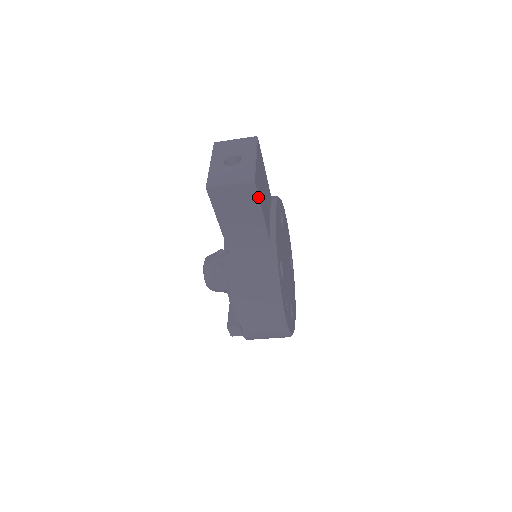
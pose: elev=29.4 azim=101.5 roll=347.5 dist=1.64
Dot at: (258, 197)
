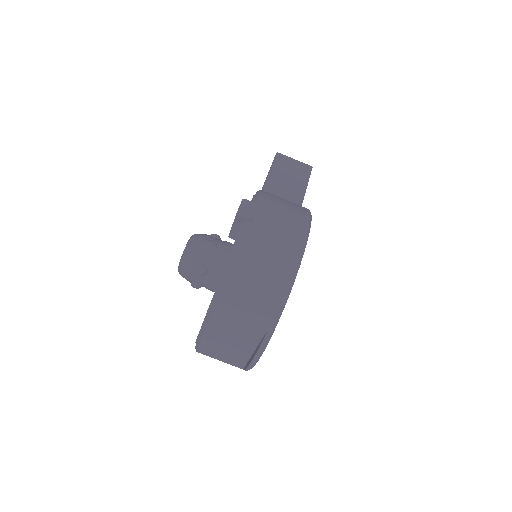
Dot at: (309, 177)
